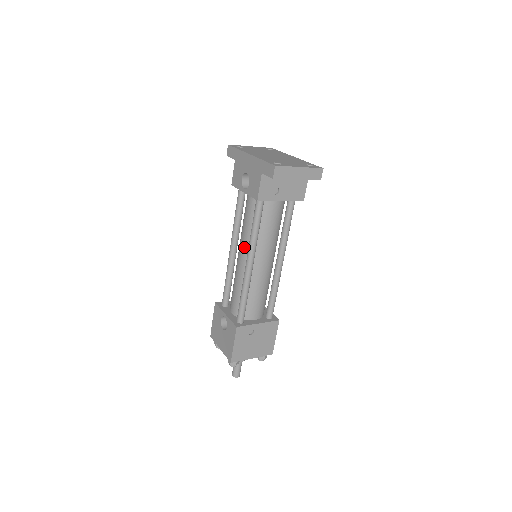
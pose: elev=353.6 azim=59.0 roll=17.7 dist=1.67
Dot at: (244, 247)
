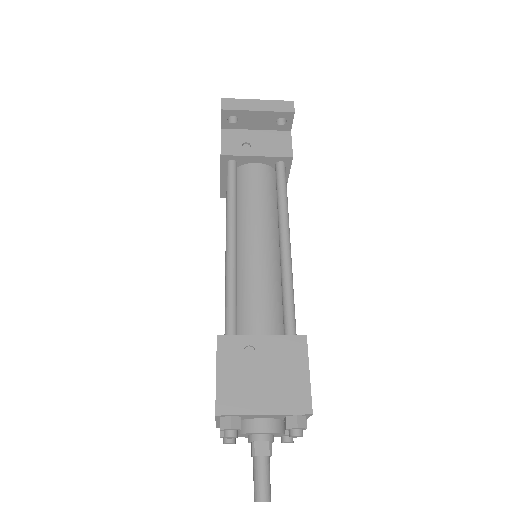
Dot at: occluded
